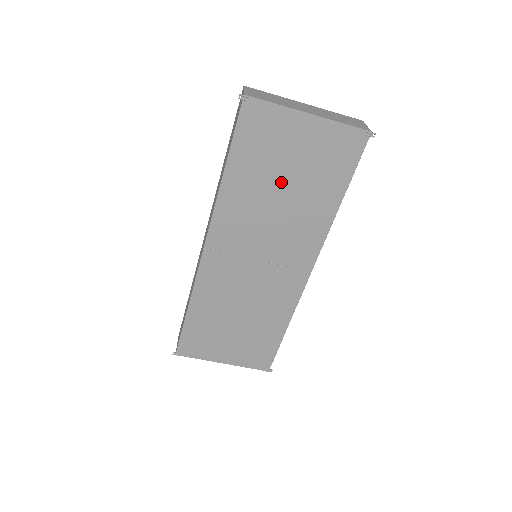
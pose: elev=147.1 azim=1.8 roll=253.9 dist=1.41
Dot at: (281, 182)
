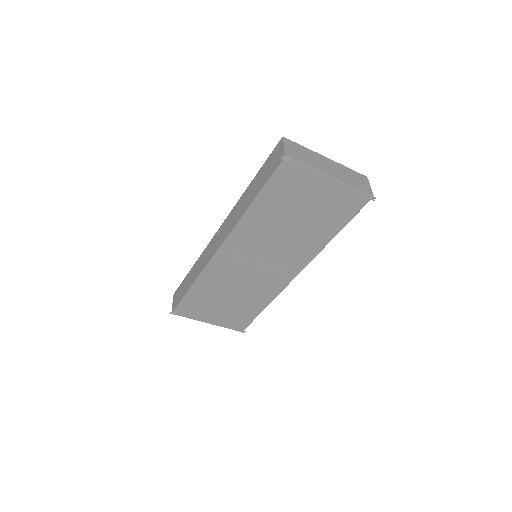
Dot at: (294, 217)
